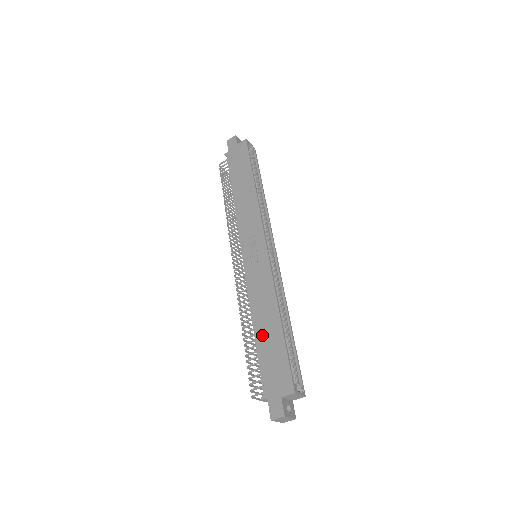
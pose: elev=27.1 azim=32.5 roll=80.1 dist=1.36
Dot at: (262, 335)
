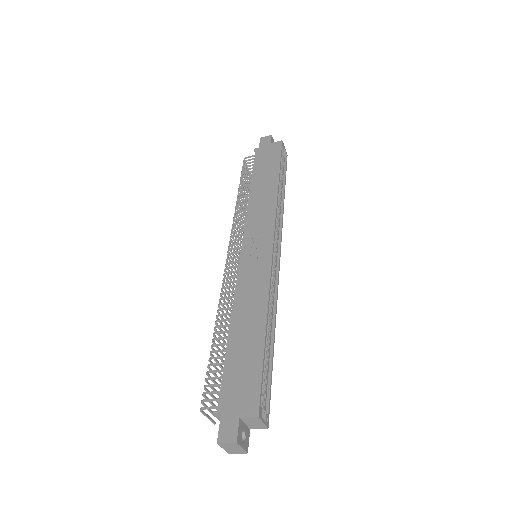
Dot at: (238, 339)
